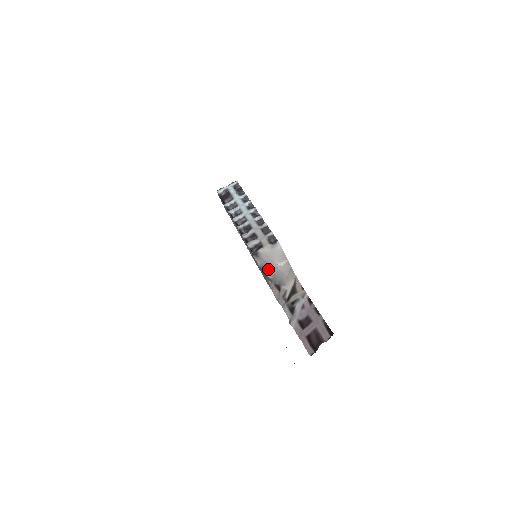
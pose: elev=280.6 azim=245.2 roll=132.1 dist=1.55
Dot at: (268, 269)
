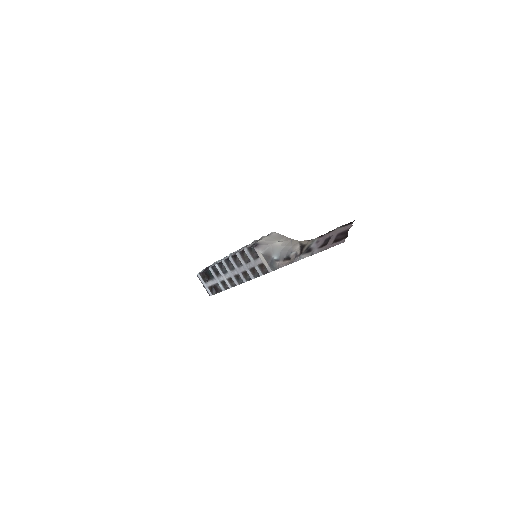
Dot at: (272, 251)
